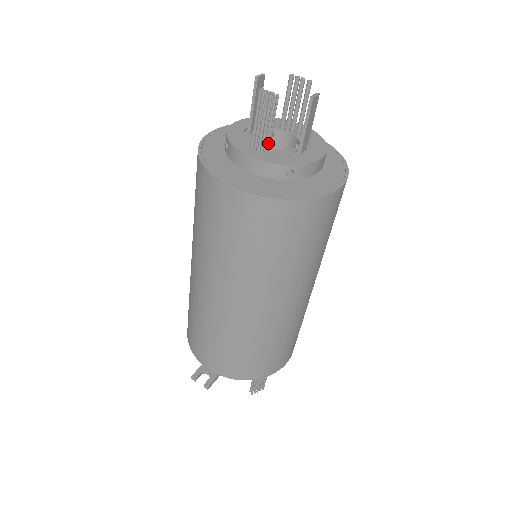
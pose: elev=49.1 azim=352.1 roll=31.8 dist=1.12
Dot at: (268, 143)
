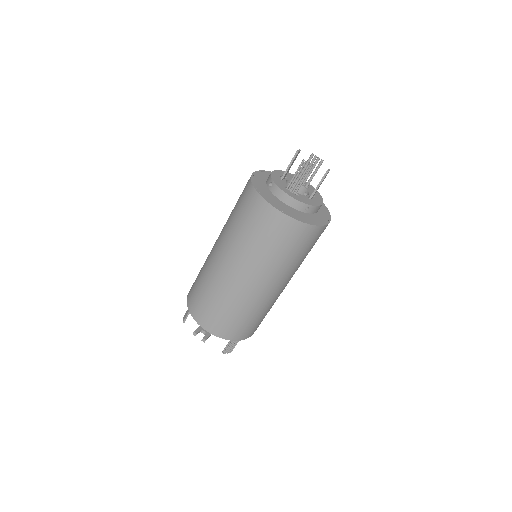
Dot at: (298, 189)
